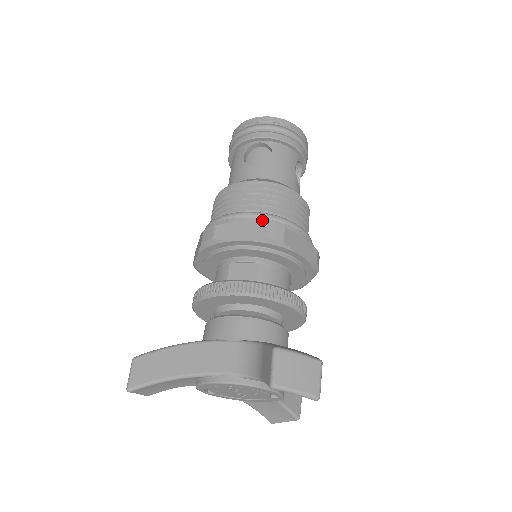
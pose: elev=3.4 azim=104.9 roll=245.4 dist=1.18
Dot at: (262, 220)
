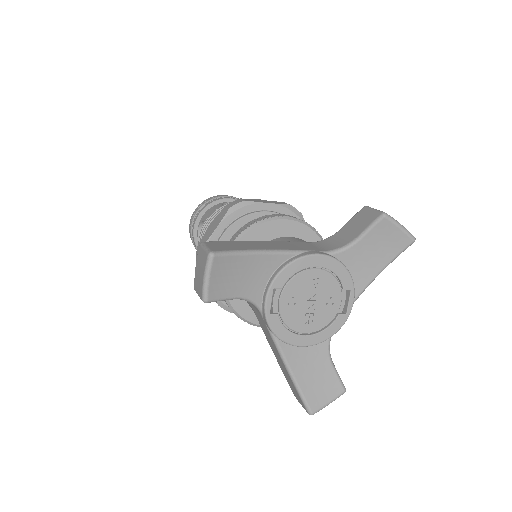
Dot at: occluded
